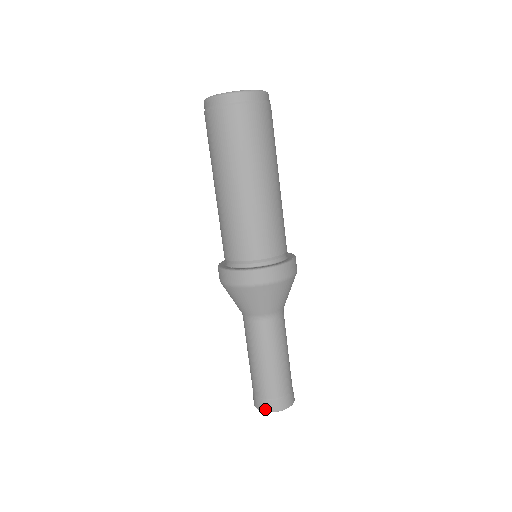
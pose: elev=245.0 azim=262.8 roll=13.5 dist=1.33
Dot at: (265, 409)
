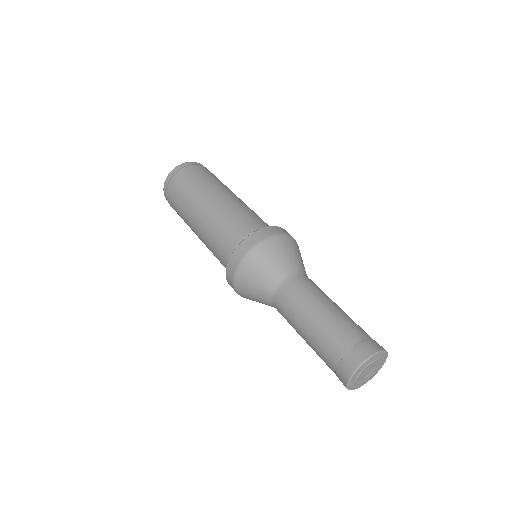
Dot at: (349, 372)
